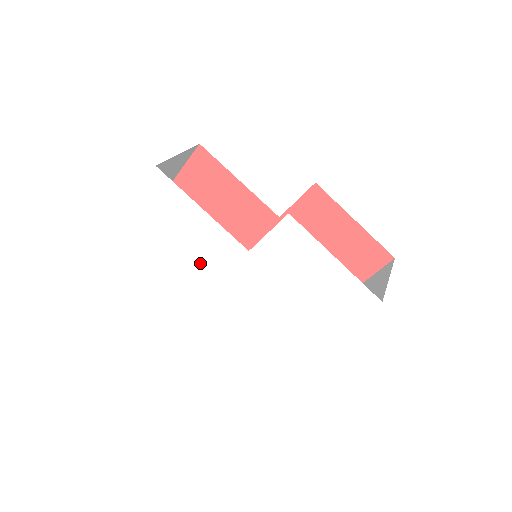
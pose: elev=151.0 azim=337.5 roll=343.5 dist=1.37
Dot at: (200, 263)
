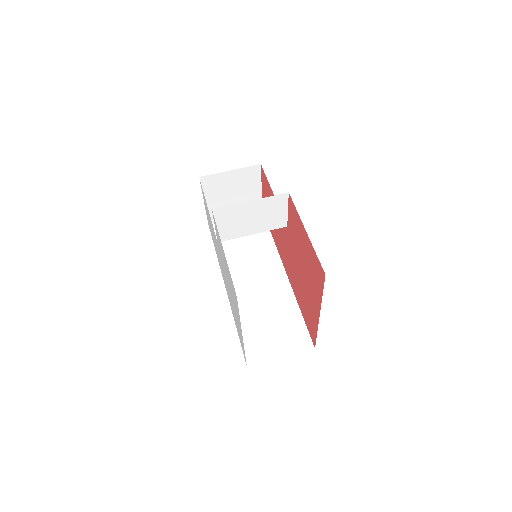
Dot at: occluded
